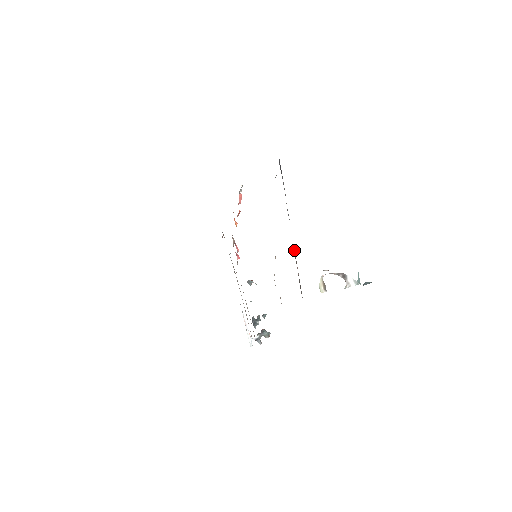
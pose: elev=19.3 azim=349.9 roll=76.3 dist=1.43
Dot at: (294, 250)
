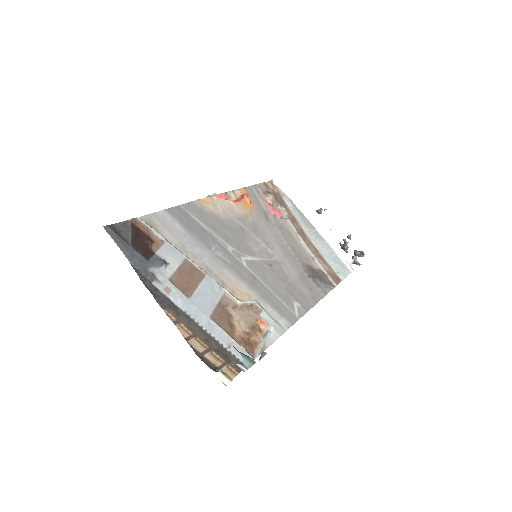
Dot at: (207, 333)
